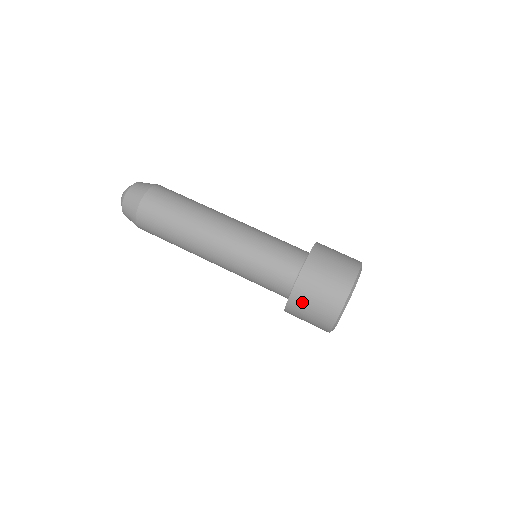
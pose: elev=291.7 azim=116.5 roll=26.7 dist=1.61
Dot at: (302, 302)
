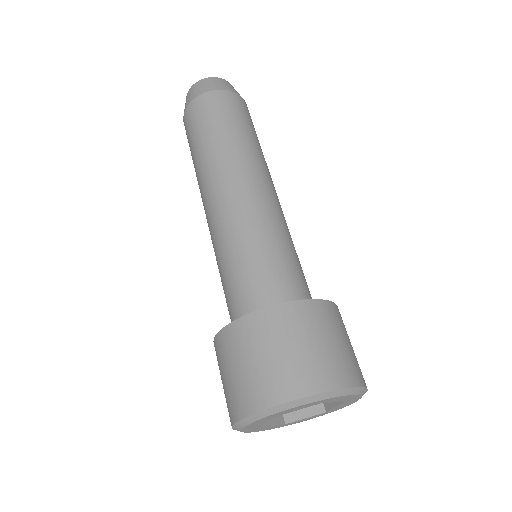
Dot at: (276, 329)
